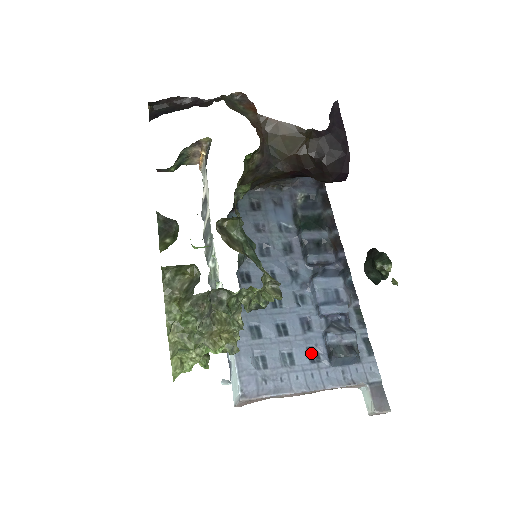
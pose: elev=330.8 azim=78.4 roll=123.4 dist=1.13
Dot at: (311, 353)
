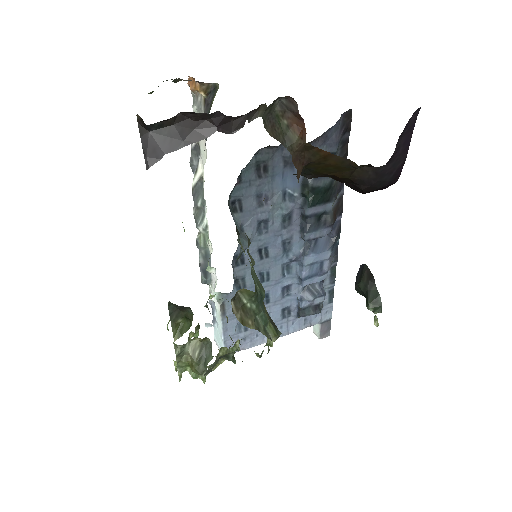
Dot at: (284, 311)
